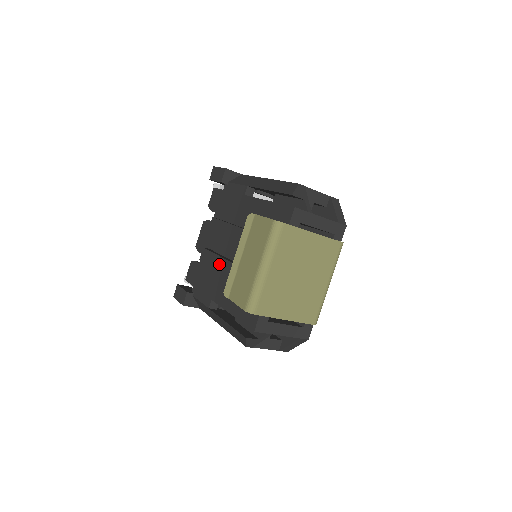
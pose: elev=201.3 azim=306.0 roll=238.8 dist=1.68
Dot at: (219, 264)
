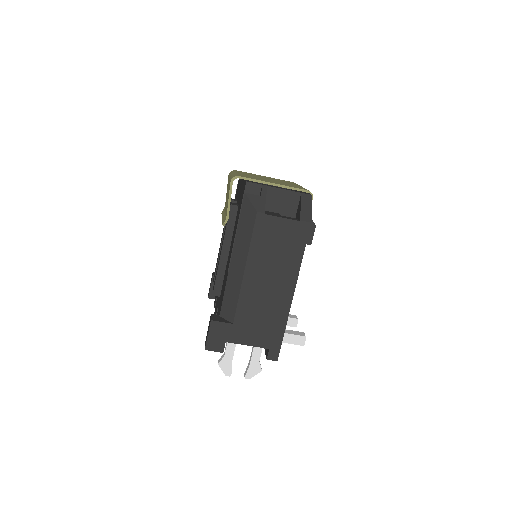
Dot at: (220, 252)
